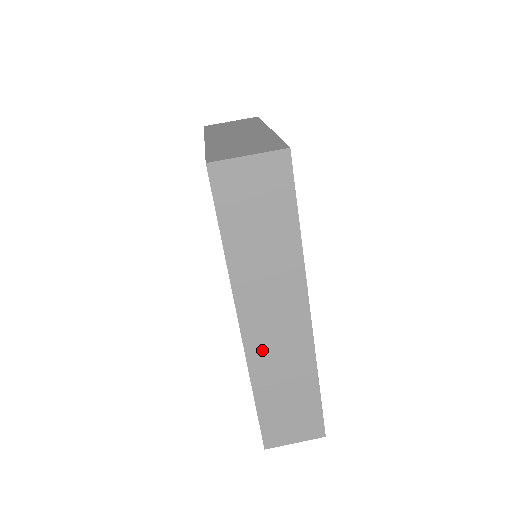
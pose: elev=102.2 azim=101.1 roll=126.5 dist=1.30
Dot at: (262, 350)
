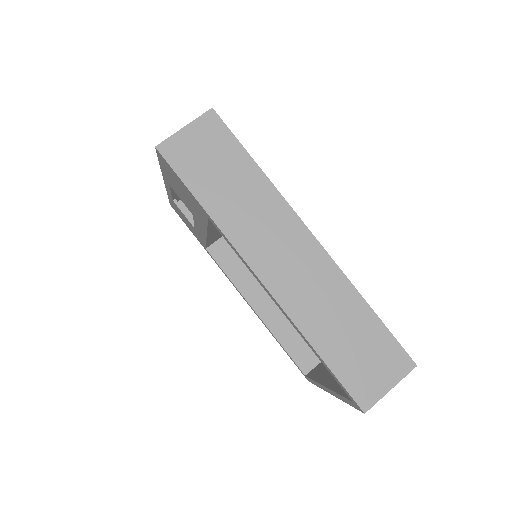
Dot at: (291, 292)
